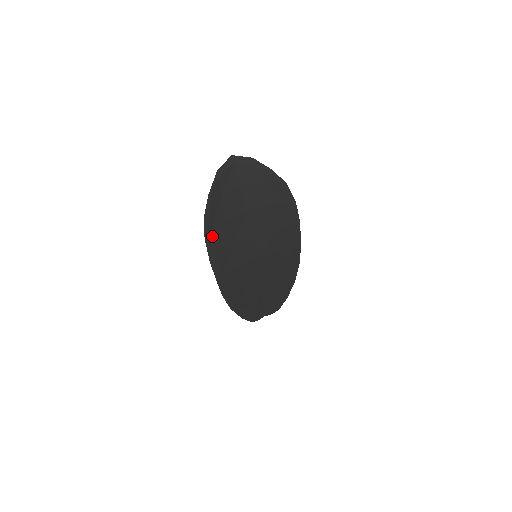
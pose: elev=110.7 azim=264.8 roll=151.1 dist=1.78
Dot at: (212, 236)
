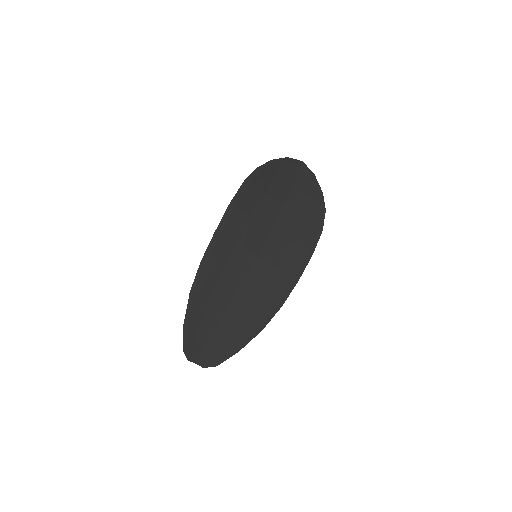
Dot at: (249, 188)
